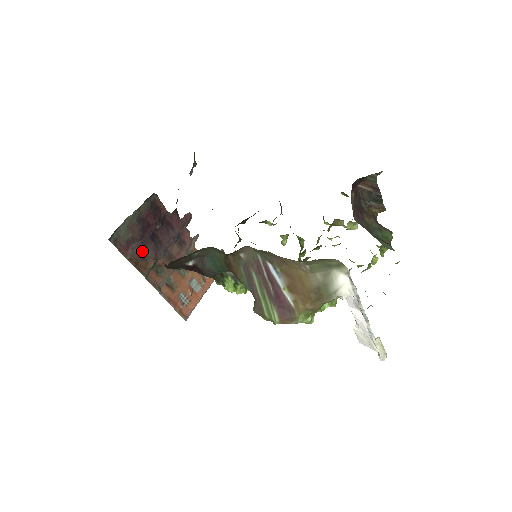
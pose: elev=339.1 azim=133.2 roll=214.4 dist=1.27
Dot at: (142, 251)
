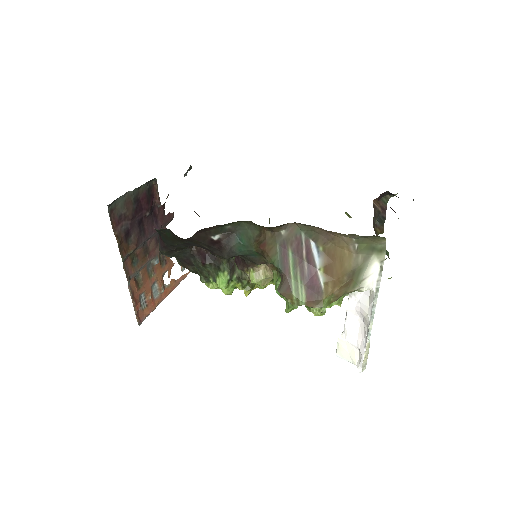
Dot at: (128, 233)
